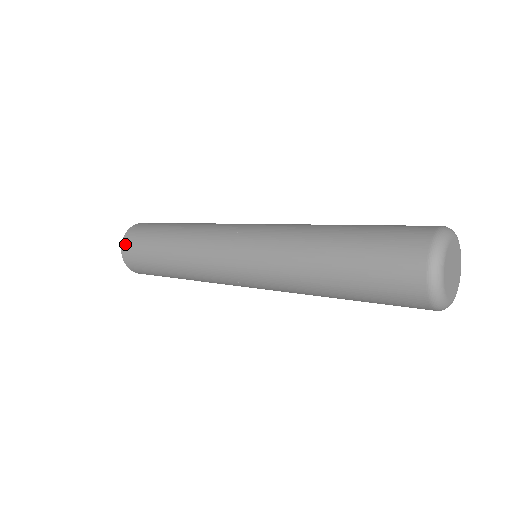
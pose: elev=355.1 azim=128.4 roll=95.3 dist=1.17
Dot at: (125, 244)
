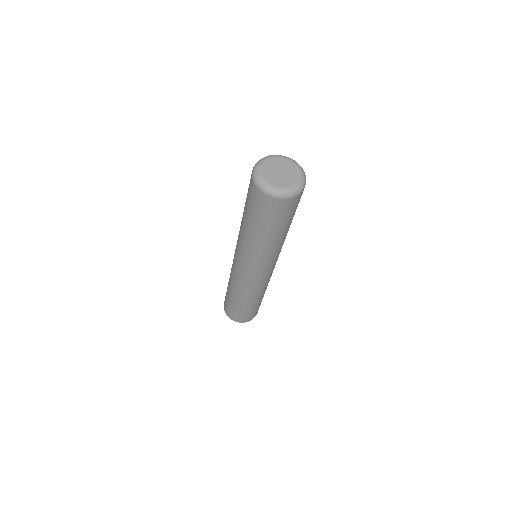
Dot at: (225, 310)
